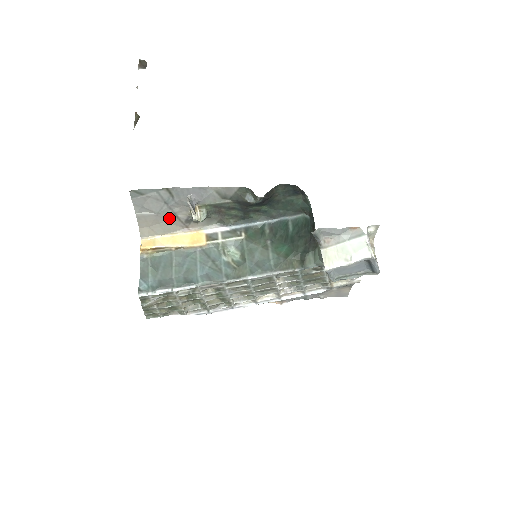
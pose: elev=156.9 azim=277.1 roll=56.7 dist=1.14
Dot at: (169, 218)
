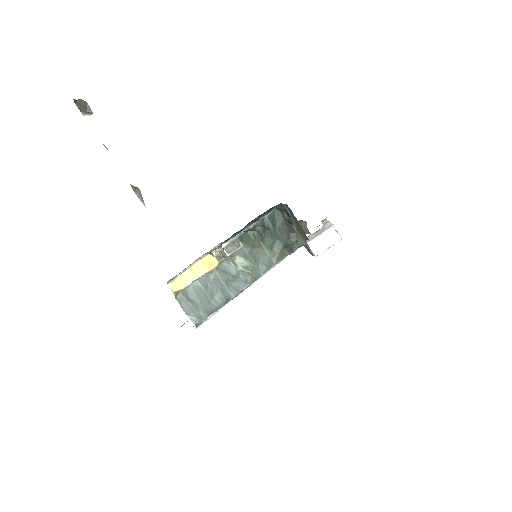
Dot at: occluded
